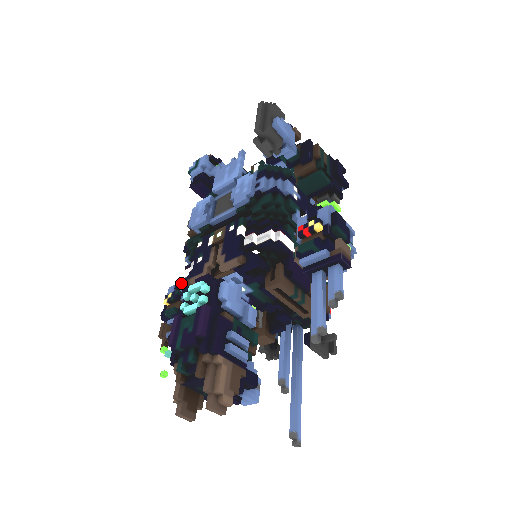
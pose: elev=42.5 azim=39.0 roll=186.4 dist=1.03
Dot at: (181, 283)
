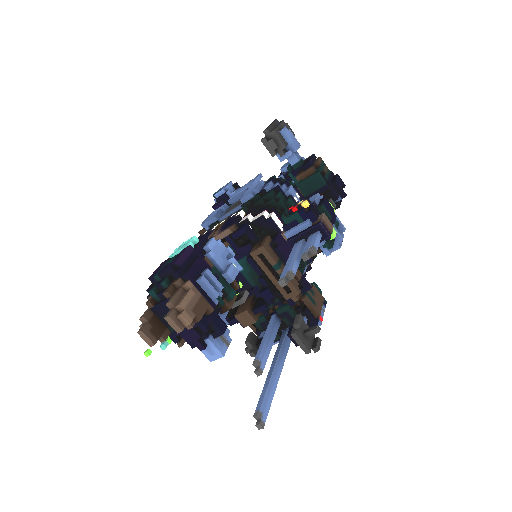
Dot at: occluded
